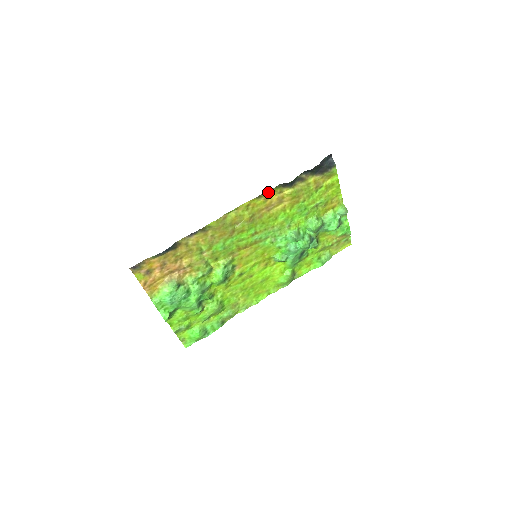
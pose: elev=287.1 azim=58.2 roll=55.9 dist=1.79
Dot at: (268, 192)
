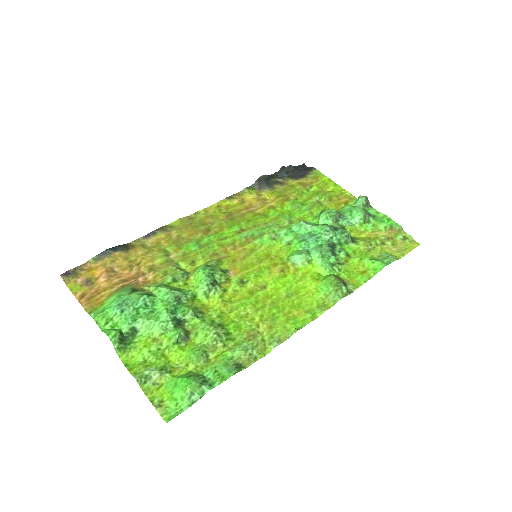
Dot at: (241, 195)
